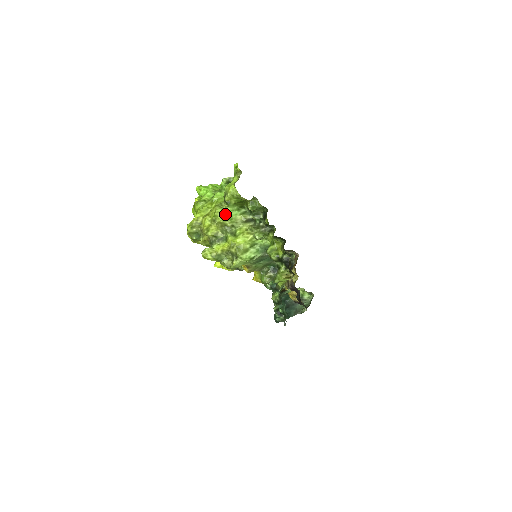
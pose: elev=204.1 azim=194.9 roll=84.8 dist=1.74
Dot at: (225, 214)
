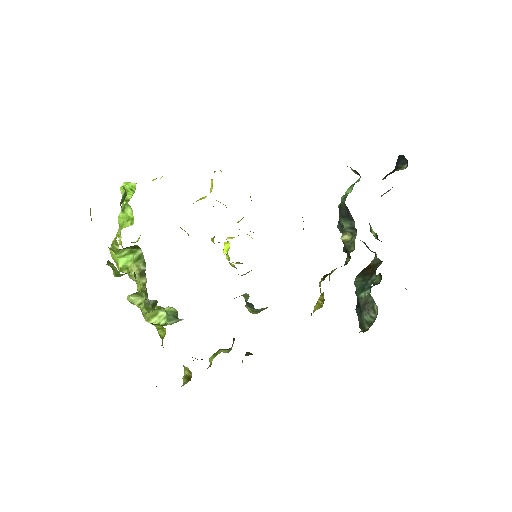
Dot at: (117, 262)
